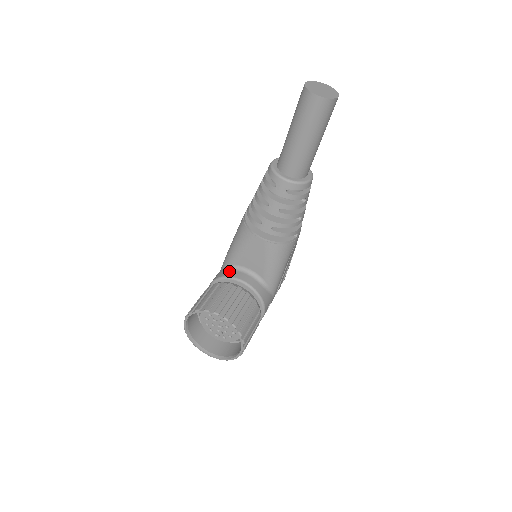
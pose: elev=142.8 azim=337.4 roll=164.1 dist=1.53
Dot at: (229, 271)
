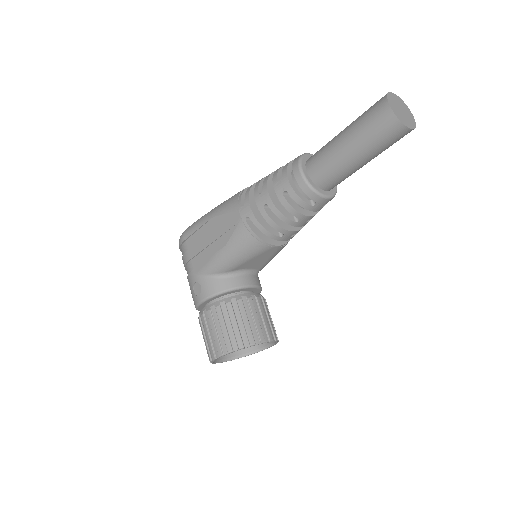
Dot at: (227, 280)
